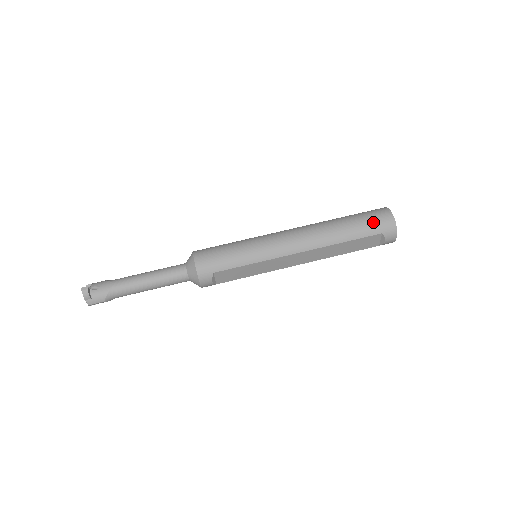
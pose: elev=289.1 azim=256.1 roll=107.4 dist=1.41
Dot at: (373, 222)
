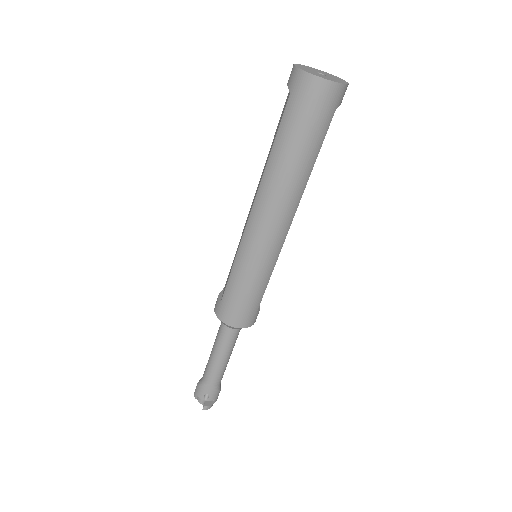
Dot at: (318, 116)
